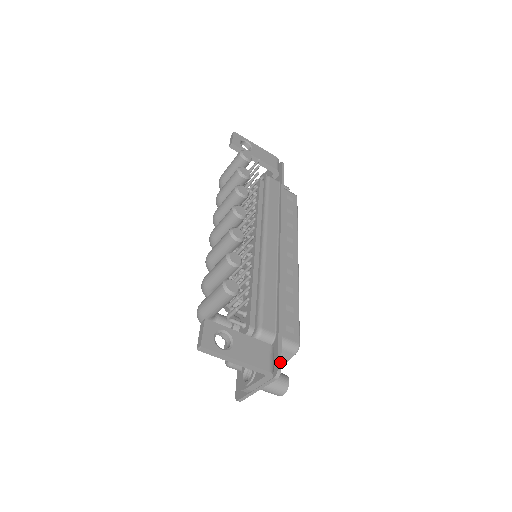
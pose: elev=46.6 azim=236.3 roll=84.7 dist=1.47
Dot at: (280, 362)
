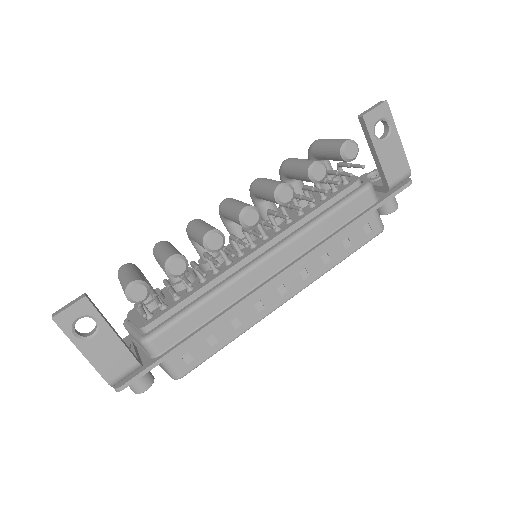
Dot at: (131, 383)
